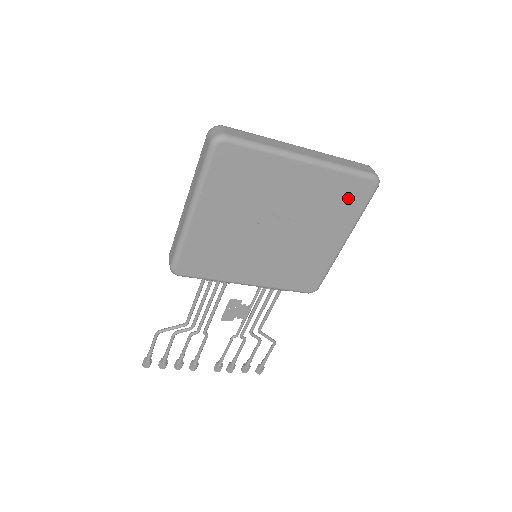
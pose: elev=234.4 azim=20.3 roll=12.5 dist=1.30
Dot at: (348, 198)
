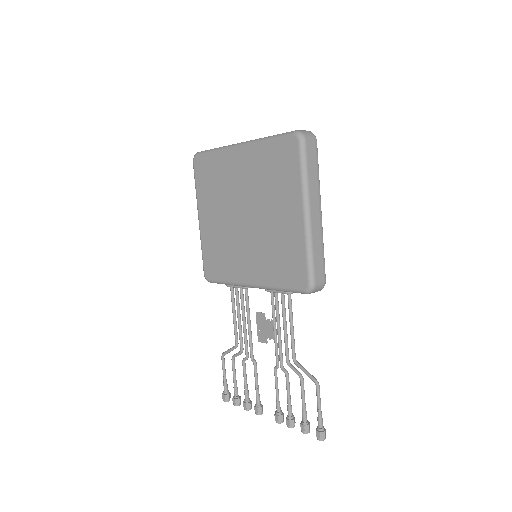
Dot at: (282, 163)
